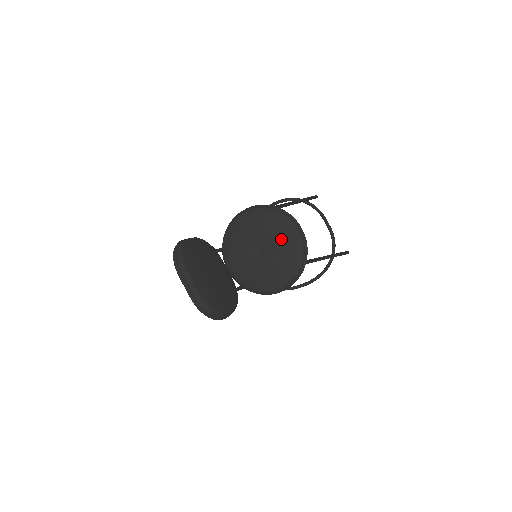
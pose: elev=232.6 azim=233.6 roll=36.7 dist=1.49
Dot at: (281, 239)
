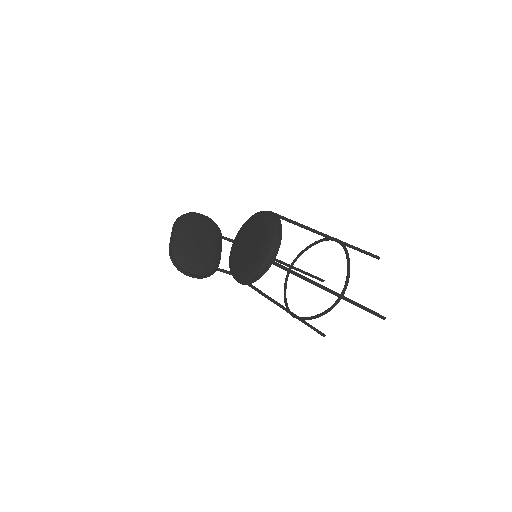
Dot at: (263, 236)
